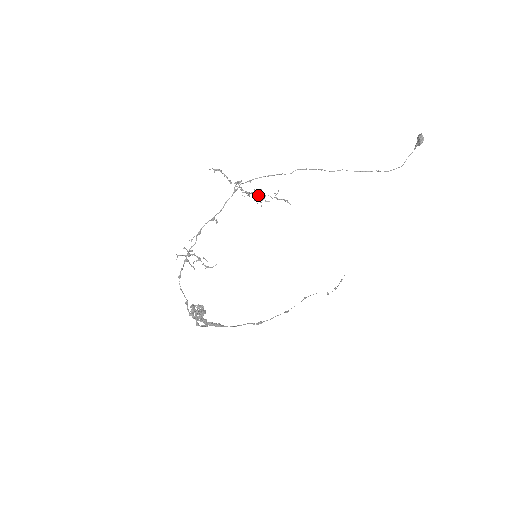
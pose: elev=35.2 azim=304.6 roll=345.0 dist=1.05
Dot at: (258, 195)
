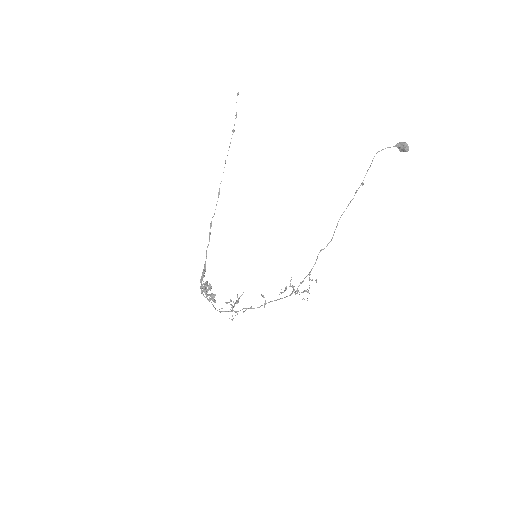
Dot at: occluded
